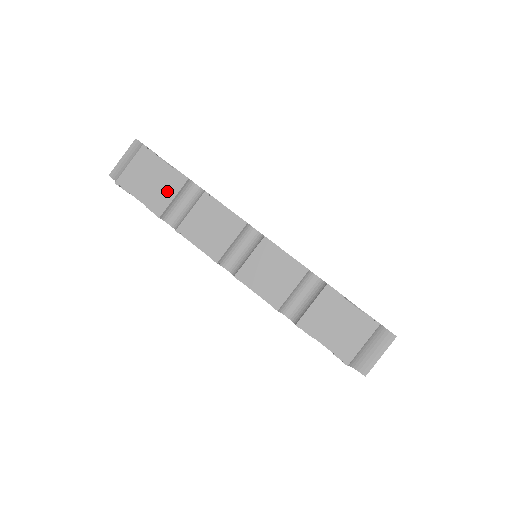
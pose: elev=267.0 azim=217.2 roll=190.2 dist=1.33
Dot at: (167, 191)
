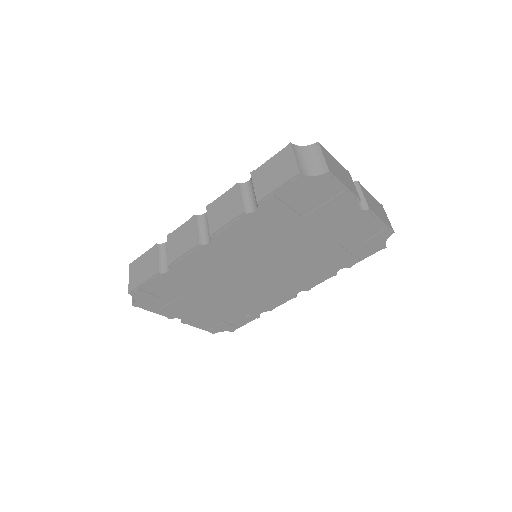
Dot at: (152, 261)
